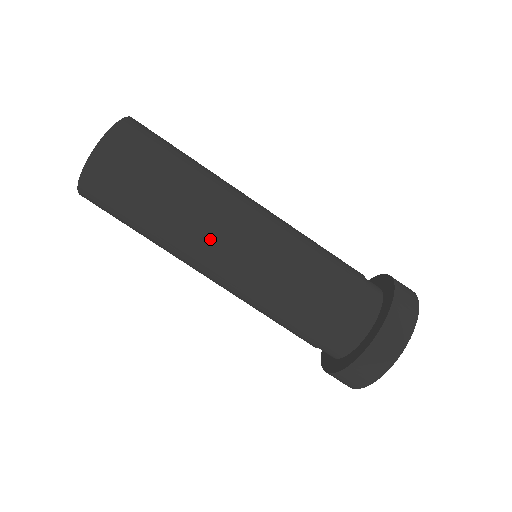
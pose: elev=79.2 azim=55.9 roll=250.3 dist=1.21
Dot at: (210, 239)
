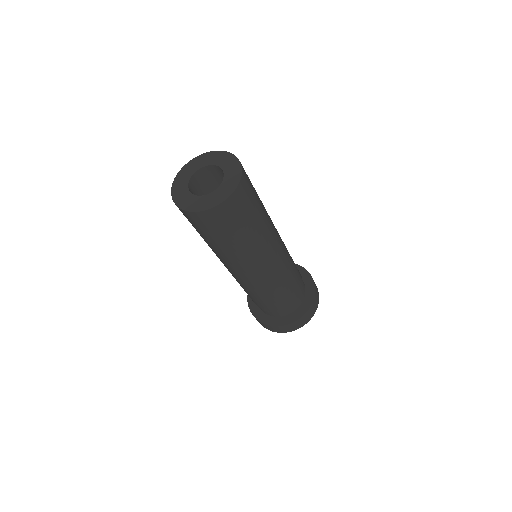
Dot at: (254, 263)
